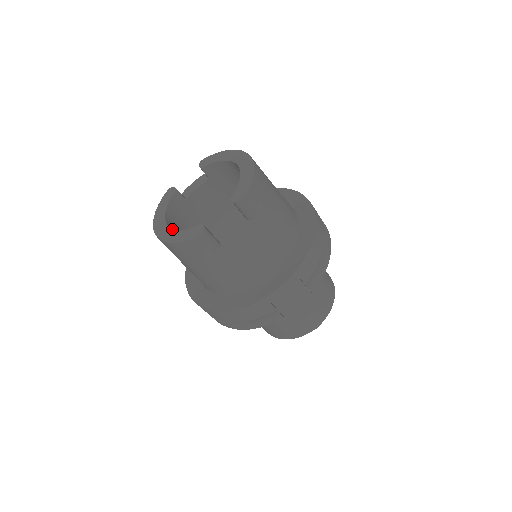
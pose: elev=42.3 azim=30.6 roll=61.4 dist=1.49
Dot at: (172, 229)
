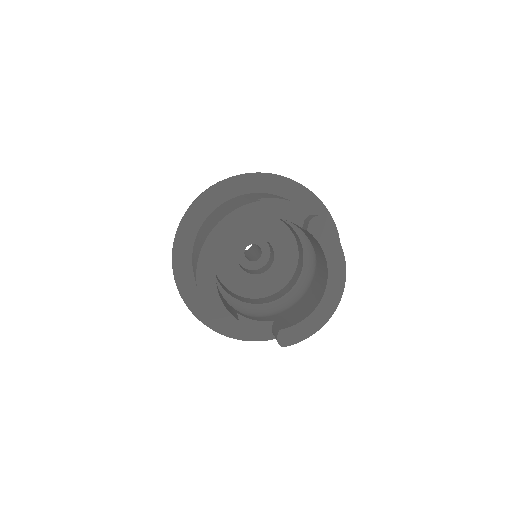
Dot at: (215, 282)
